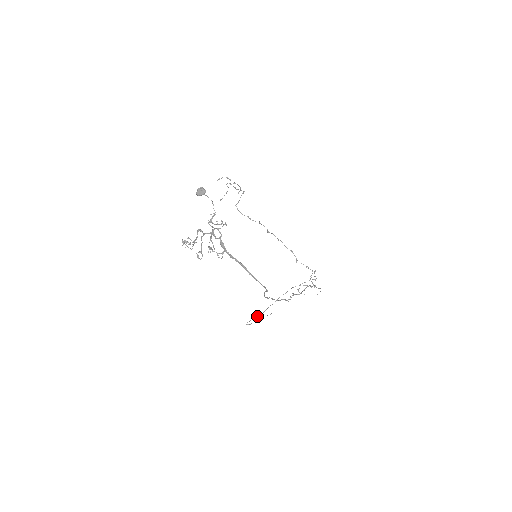
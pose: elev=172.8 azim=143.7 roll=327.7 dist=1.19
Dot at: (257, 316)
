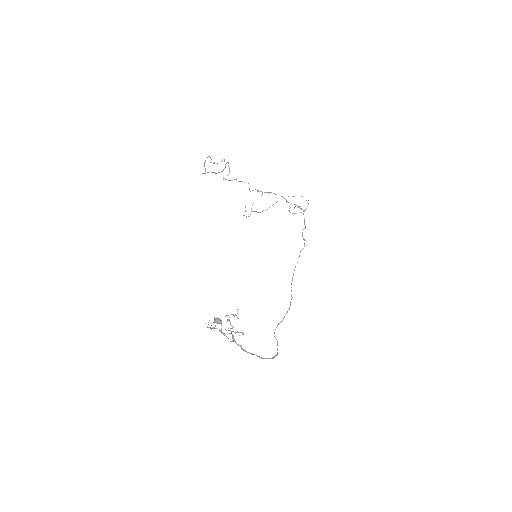
Dot at: (252, 211)
